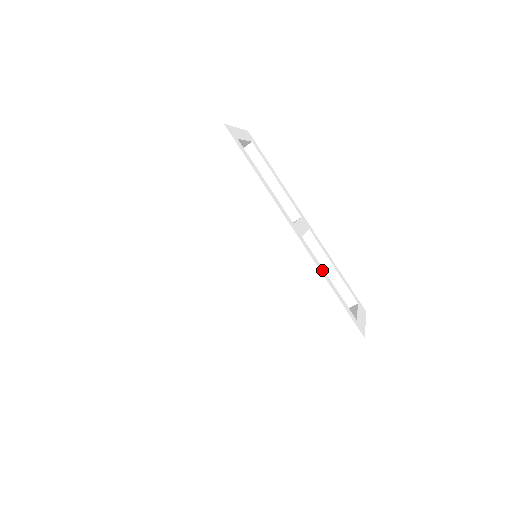
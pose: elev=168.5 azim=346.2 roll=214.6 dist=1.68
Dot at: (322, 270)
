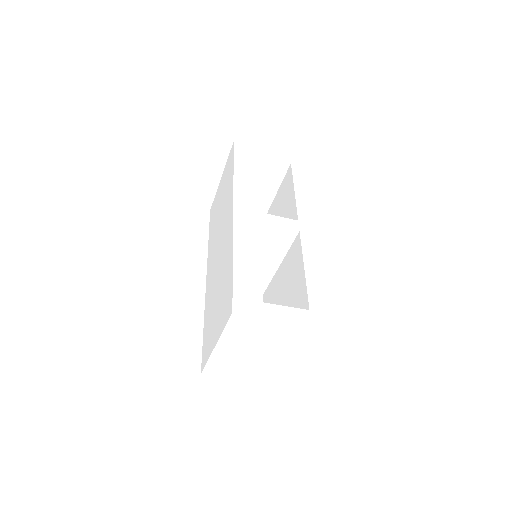
Dot at: (242, 246)
